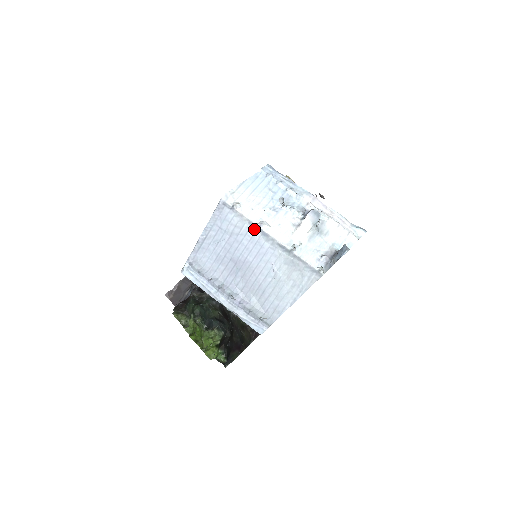
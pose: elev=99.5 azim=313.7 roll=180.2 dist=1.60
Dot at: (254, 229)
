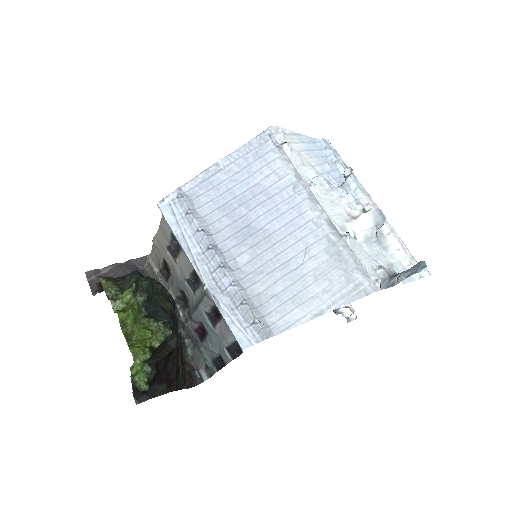
Dot at: (299, 186)
